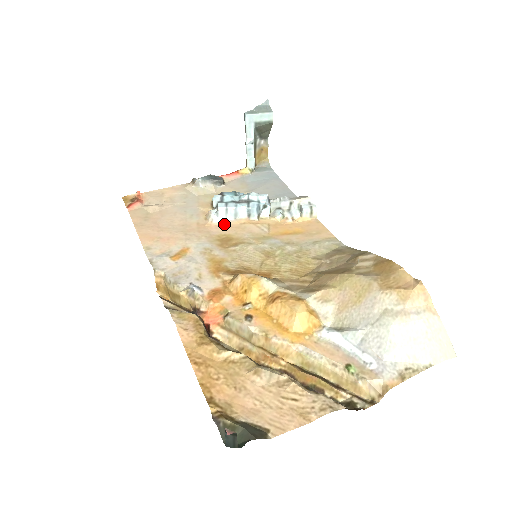
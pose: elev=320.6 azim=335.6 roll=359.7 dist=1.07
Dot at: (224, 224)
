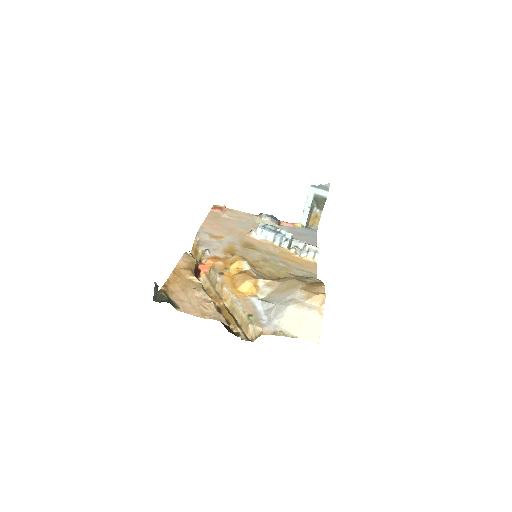
Dot at: (256, 239)
